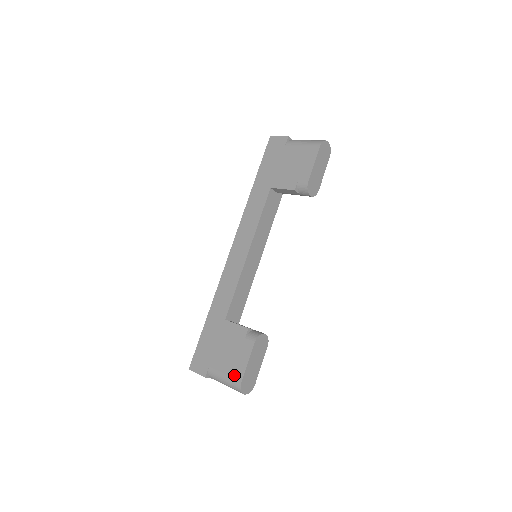
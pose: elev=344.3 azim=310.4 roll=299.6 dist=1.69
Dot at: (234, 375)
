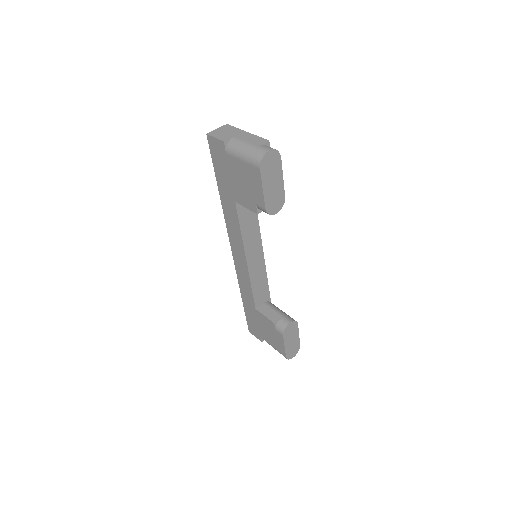
Dot at: (279, 350)
